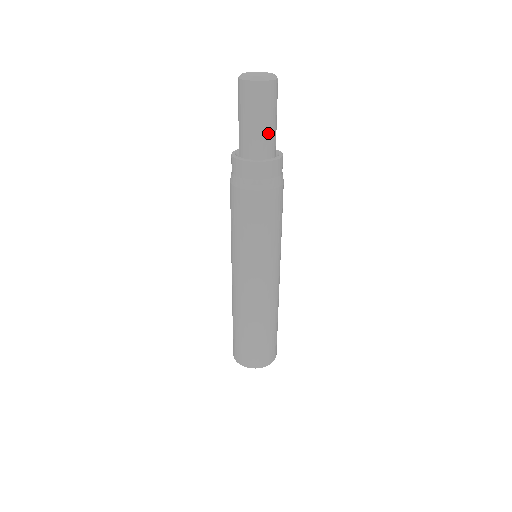
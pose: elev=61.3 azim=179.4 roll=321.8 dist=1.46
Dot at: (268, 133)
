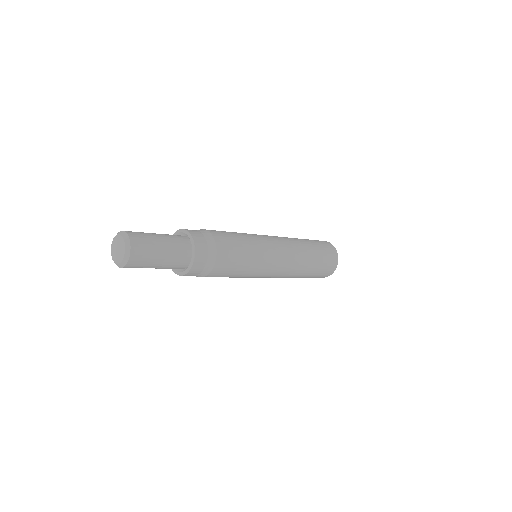
Dot at: (161, 268)
